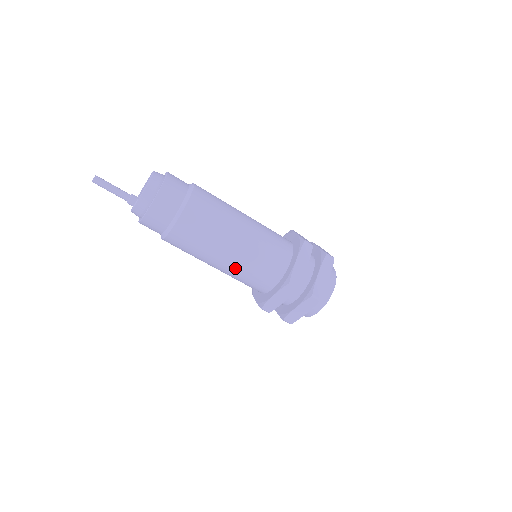
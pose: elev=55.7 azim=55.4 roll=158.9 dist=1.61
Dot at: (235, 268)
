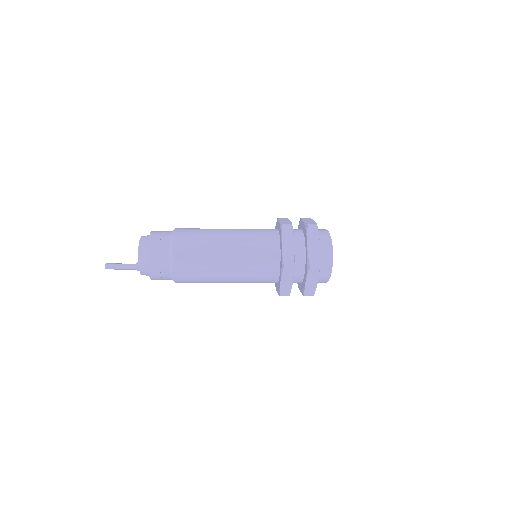
Dot at: occluded
